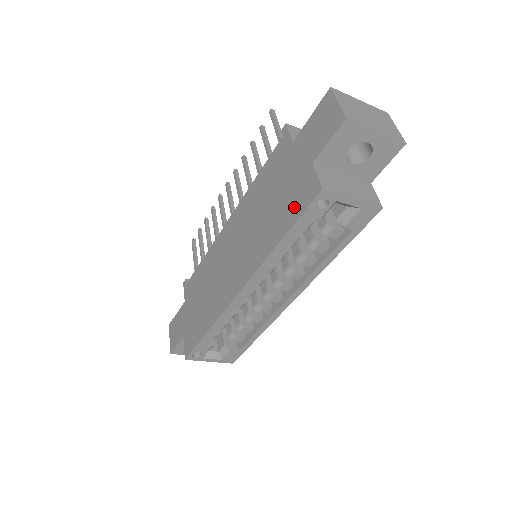
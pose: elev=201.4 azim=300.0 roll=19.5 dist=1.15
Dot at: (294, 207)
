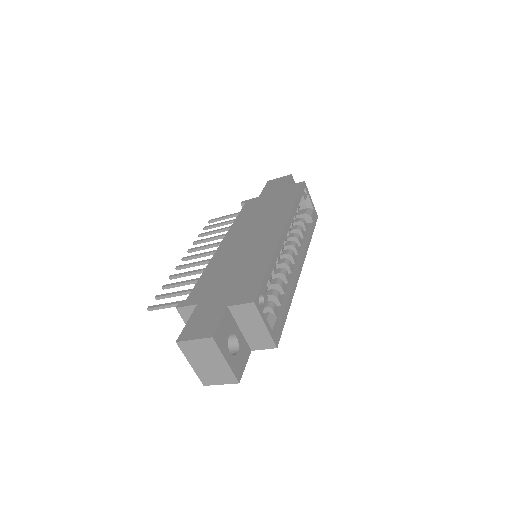
Dot at: (291, 193)
